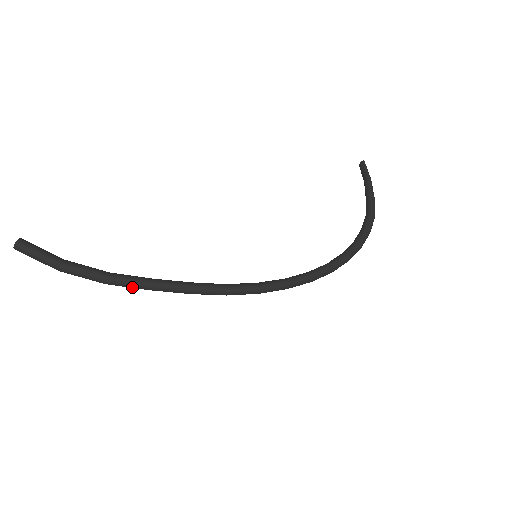
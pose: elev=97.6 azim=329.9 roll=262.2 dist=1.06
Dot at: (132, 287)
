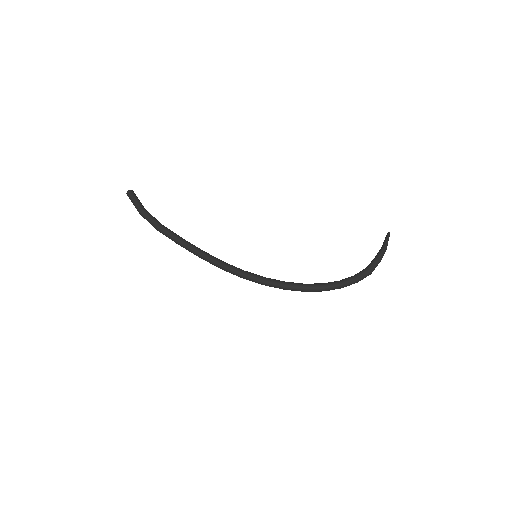
Dot at: (169, 237)
